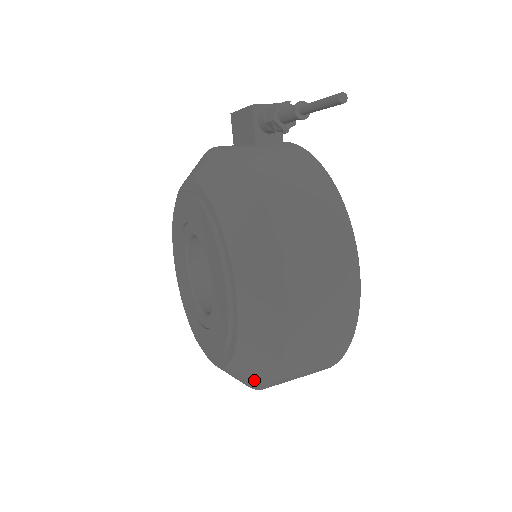
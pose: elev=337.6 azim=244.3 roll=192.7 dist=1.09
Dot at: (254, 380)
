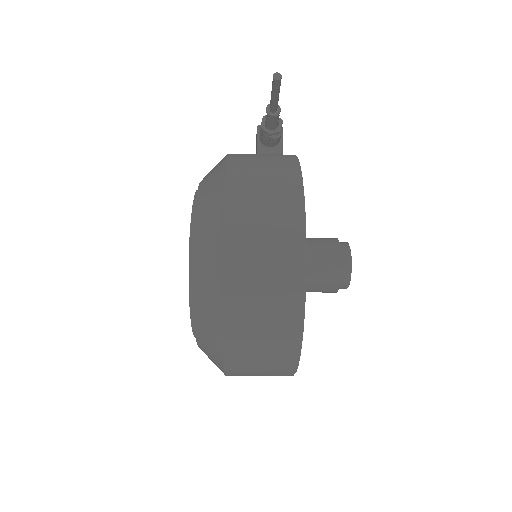
Dot at: (213, 347)
